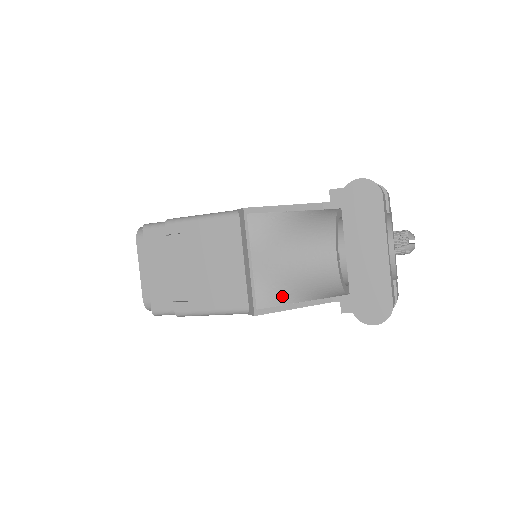
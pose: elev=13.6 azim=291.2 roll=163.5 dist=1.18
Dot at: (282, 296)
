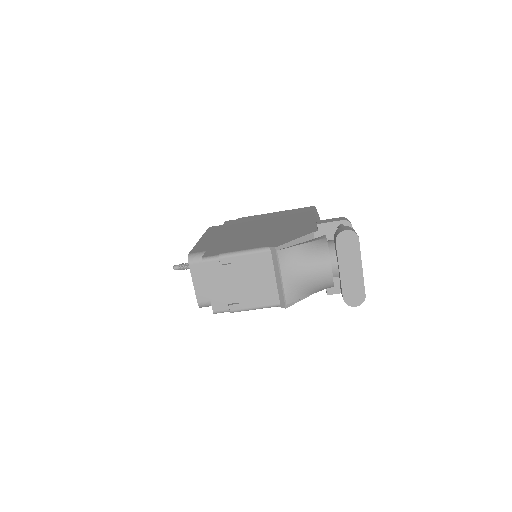
Dot at: (300, 295)
